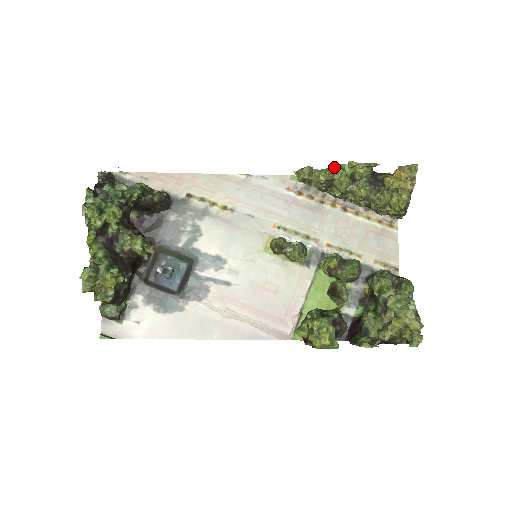
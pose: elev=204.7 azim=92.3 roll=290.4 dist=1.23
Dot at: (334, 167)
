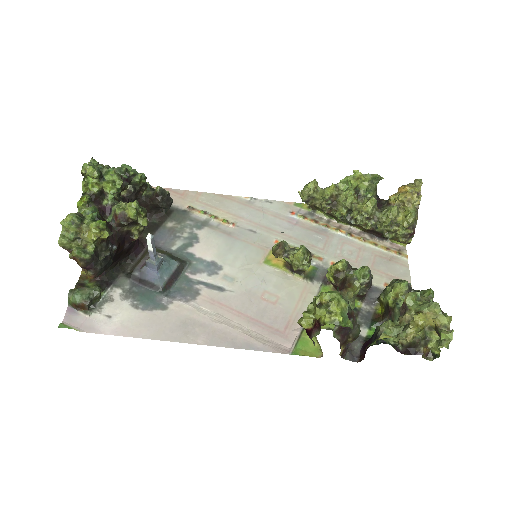
Dot at: (339, 183)
